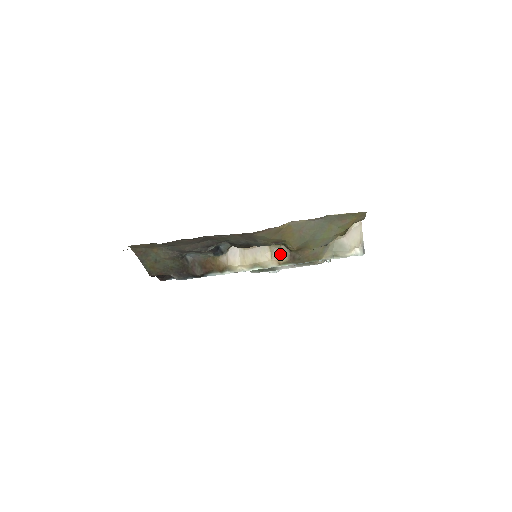
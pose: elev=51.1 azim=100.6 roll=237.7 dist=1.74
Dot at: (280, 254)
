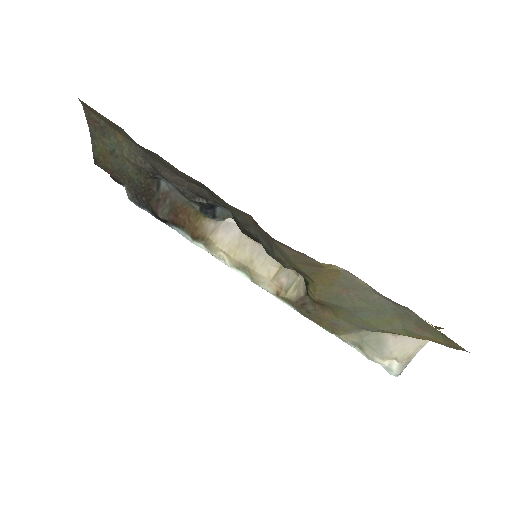
Dot at: (289, 283)
